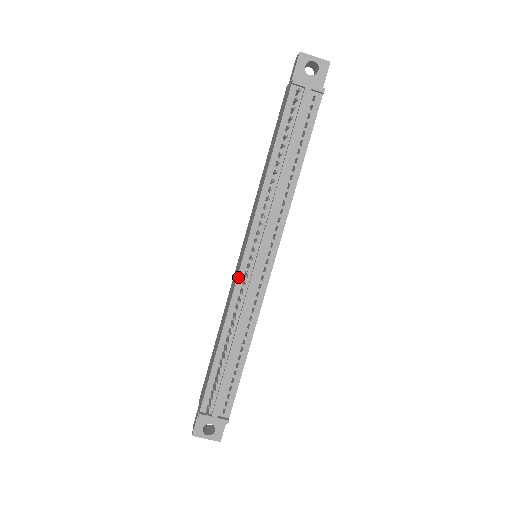
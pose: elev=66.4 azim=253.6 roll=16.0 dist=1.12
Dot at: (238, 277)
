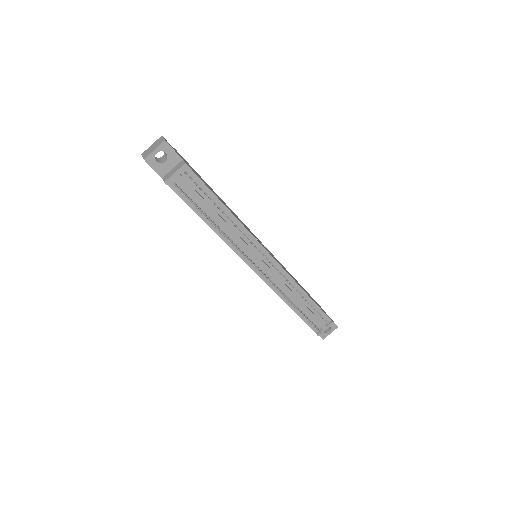
Dot at: (263, 280)
